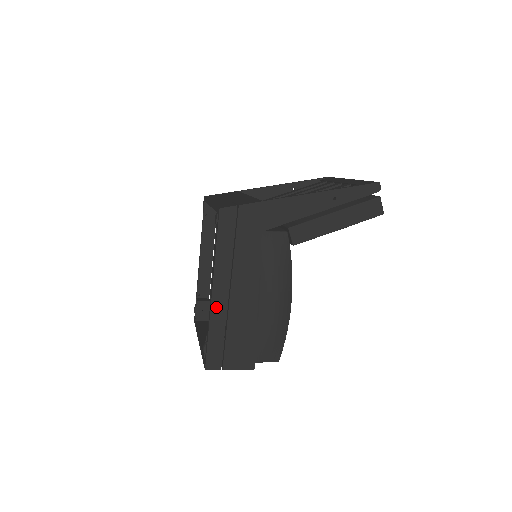
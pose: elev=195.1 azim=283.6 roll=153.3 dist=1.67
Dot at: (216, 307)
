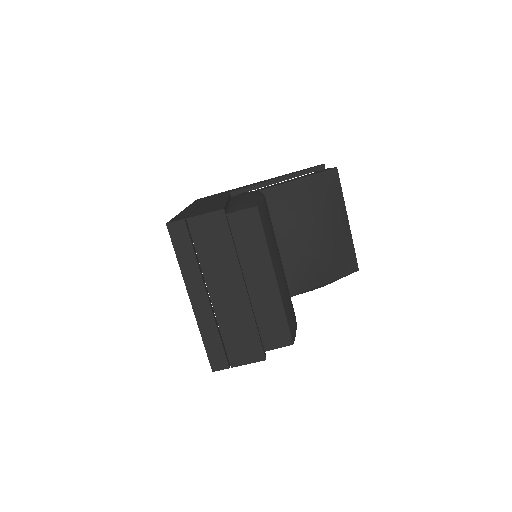
Dot at: occluded
